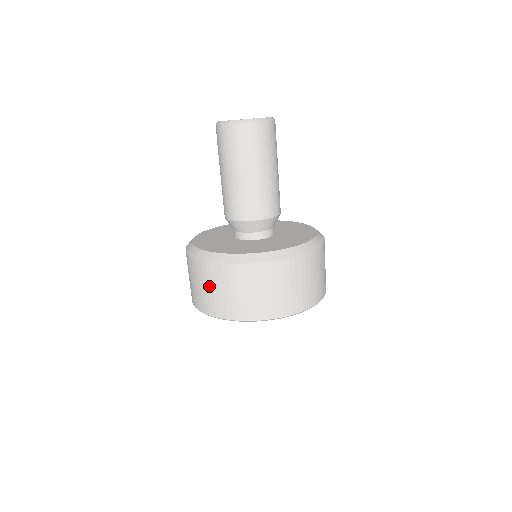
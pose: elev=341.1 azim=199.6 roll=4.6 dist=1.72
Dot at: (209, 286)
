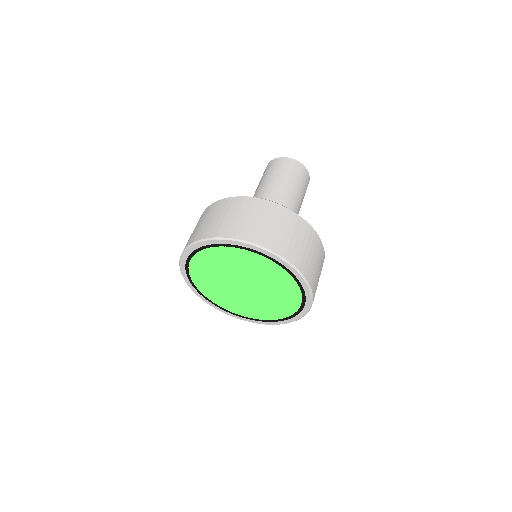
Dot at: (222, 214)
